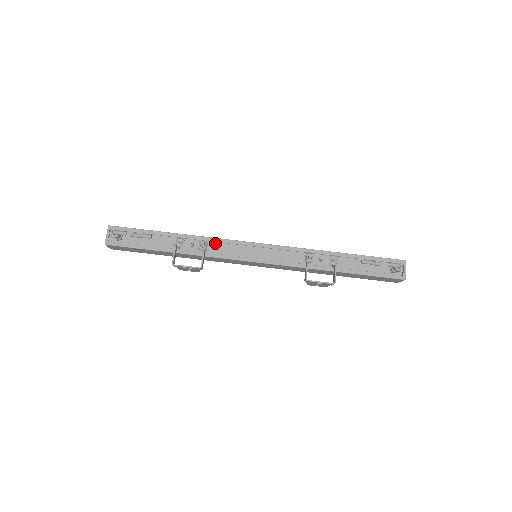
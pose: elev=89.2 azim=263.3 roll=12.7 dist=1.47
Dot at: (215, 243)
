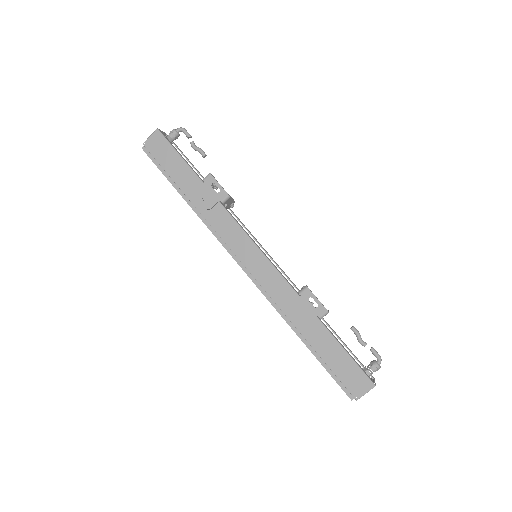
Dot at: occluded
